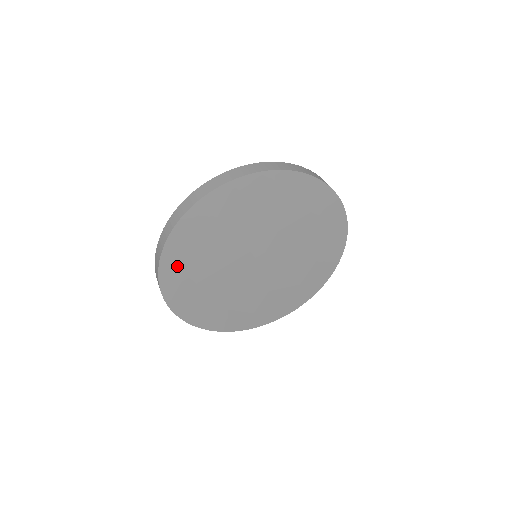
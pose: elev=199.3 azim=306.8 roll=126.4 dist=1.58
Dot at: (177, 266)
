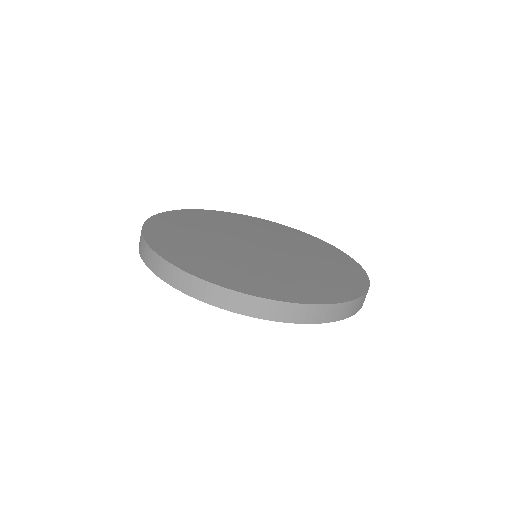
Dot at: (163, 236)
